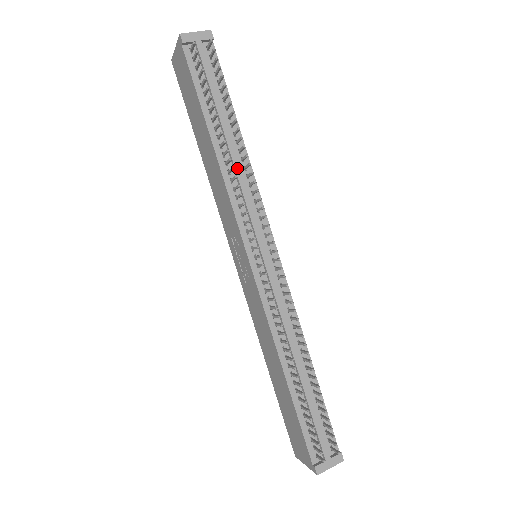
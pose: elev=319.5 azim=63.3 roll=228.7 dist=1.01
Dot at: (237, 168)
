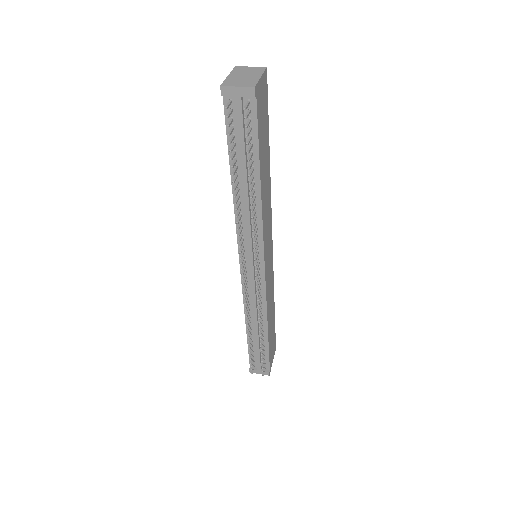
Dot at: (246, 211)
